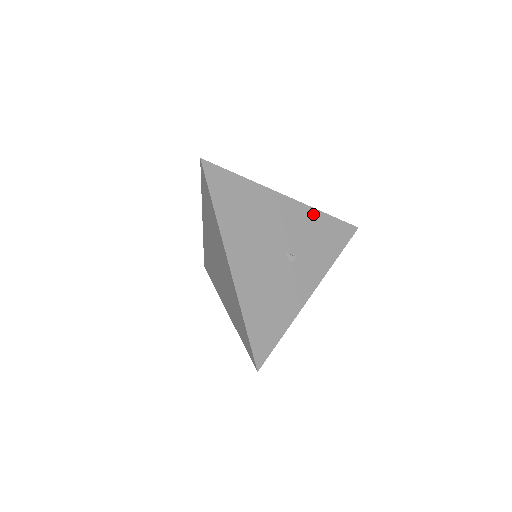
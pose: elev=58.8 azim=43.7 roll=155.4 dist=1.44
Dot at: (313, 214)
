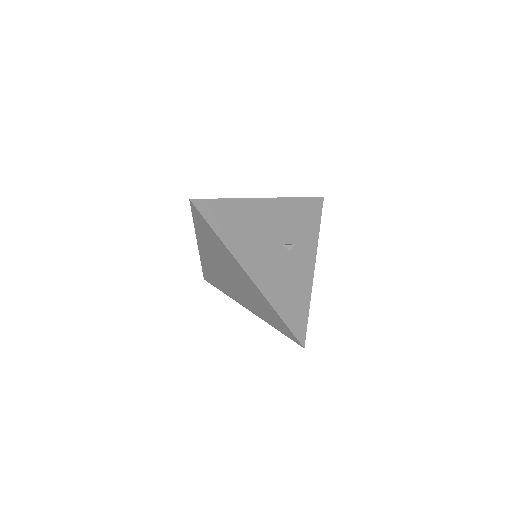
Dot at: (288, 203)
